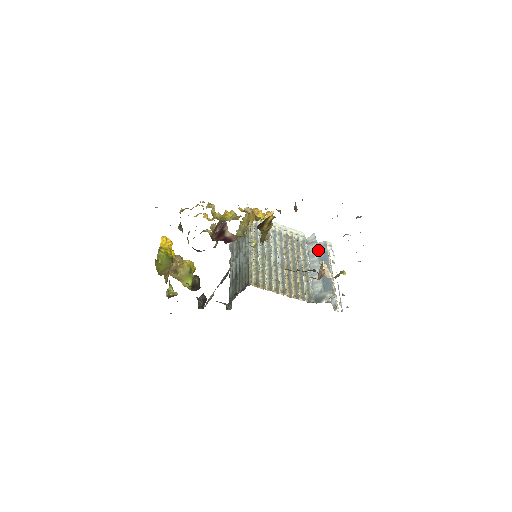
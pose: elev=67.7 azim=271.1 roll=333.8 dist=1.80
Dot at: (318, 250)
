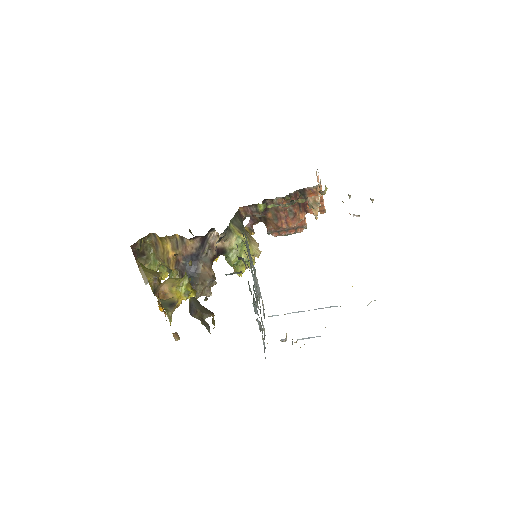
Dot at: occluded
